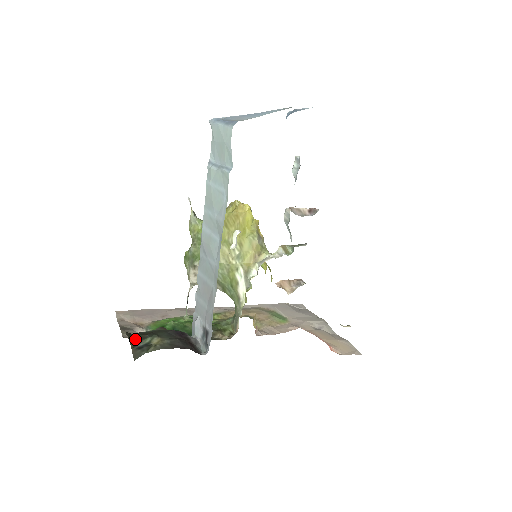
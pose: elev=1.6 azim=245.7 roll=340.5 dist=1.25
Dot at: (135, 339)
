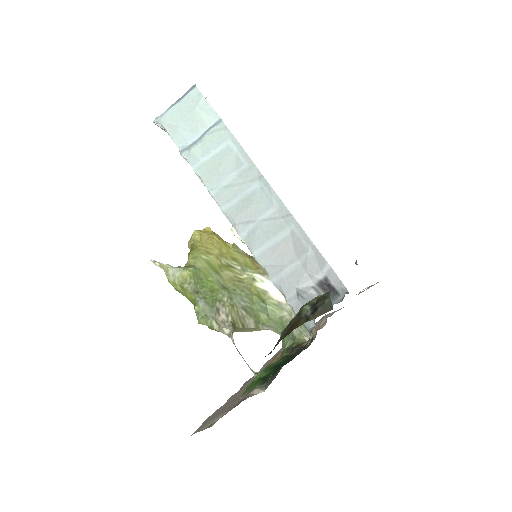
Dot at: (293, 327)
